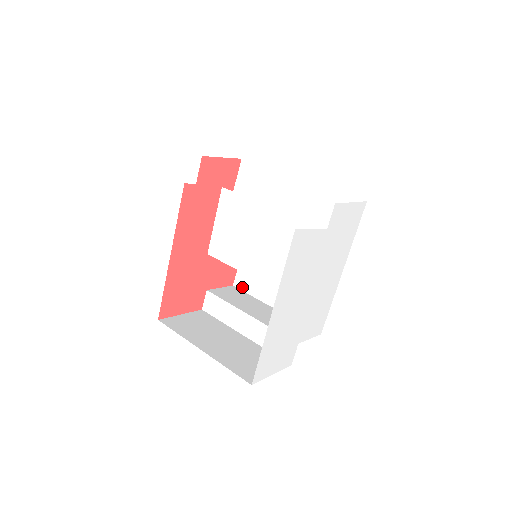
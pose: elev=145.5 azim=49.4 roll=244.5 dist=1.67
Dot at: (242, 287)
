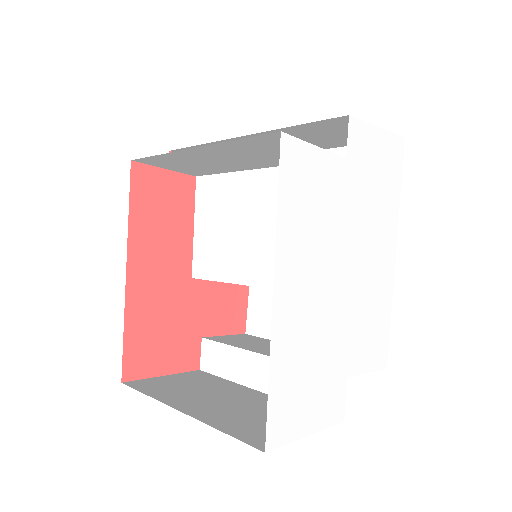
Dot at: (257, 332)
